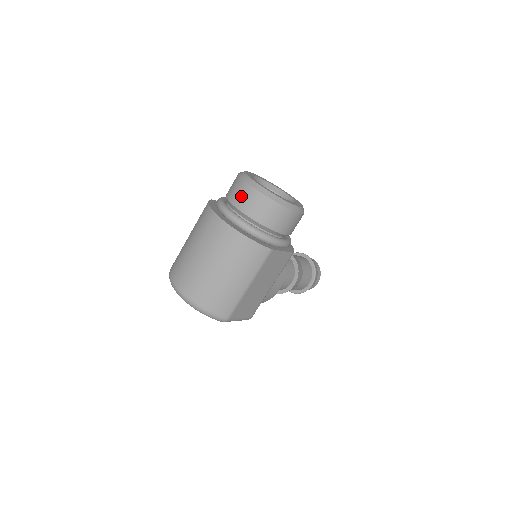
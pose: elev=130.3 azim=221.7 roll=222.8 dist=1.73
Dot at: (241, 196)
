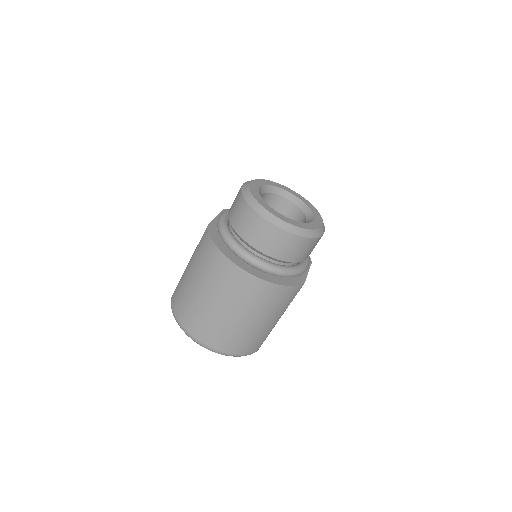
Dot at: (261, 236)
